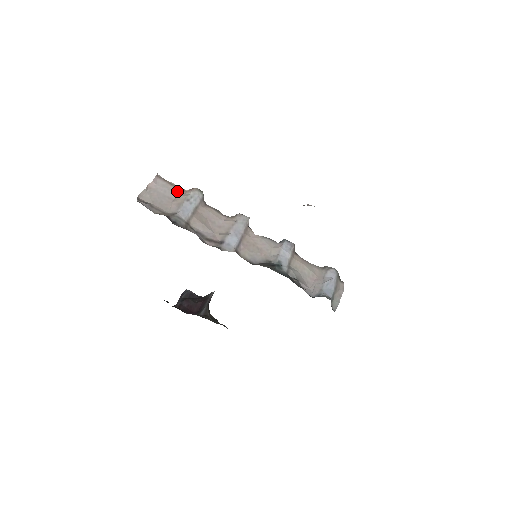
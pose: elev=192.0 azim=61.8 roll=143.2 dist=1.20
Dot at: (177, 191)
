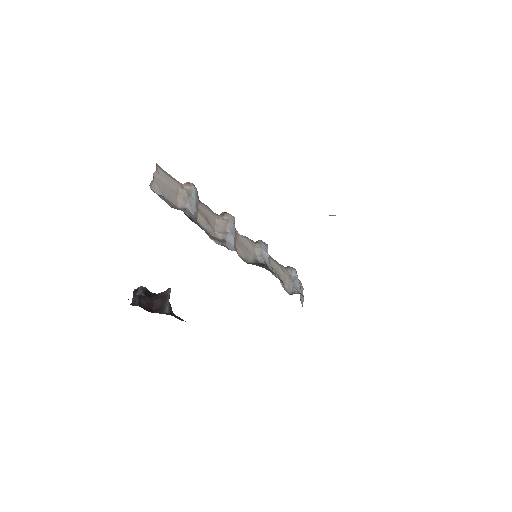
Dot at: (176, 184)
